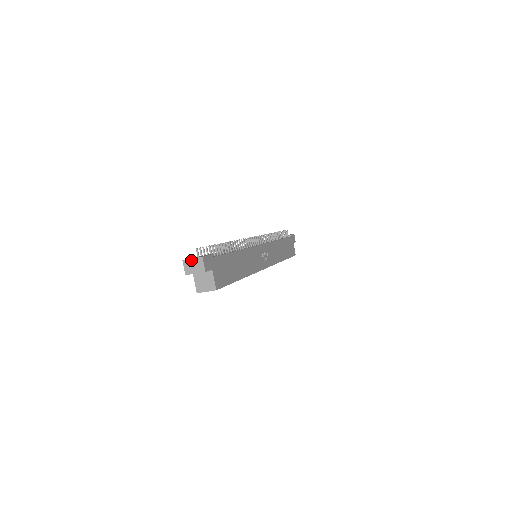
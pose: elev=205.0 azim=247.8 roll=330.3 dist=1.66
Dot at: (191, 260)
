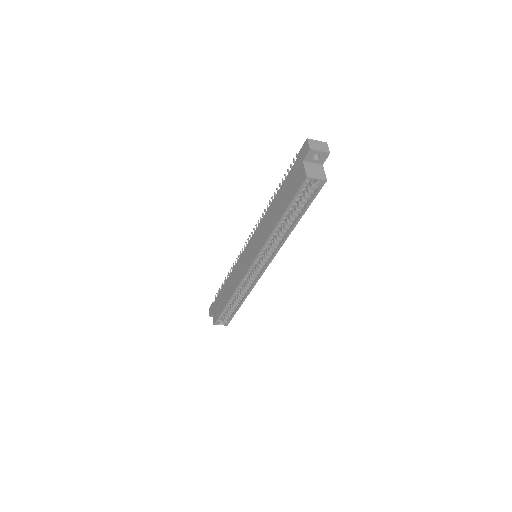
Dot at: (316, 141)
